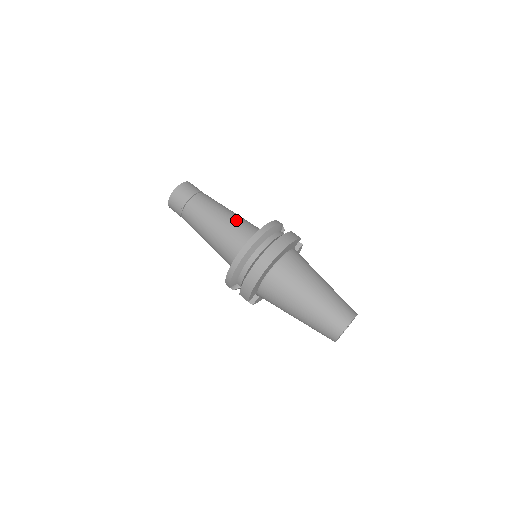
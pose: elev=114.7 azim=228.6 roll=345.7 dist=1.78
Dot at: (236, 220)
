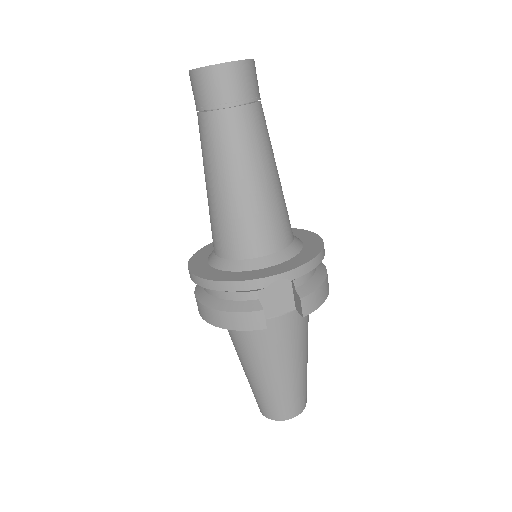
Dot at: (223, 213)
